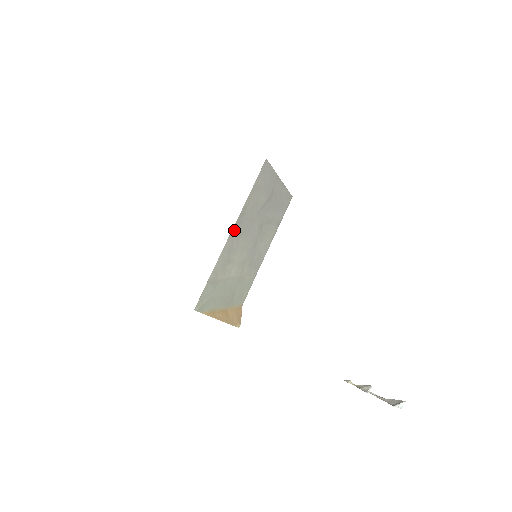
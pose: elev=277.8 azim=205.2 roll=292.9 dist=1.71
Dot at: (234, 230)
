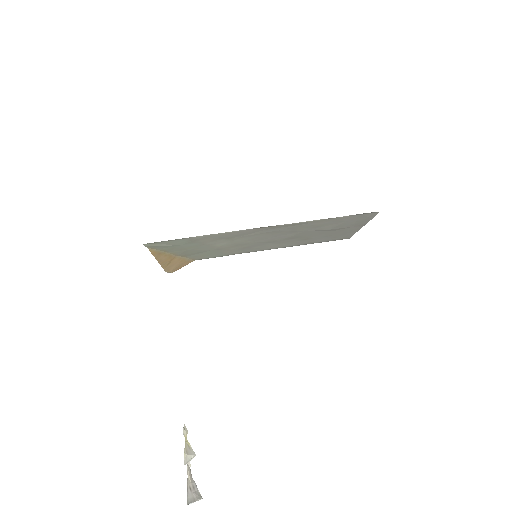
Dot at: (269, 227)
